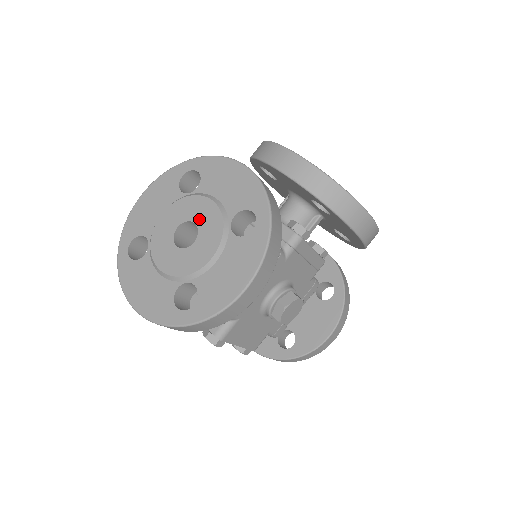
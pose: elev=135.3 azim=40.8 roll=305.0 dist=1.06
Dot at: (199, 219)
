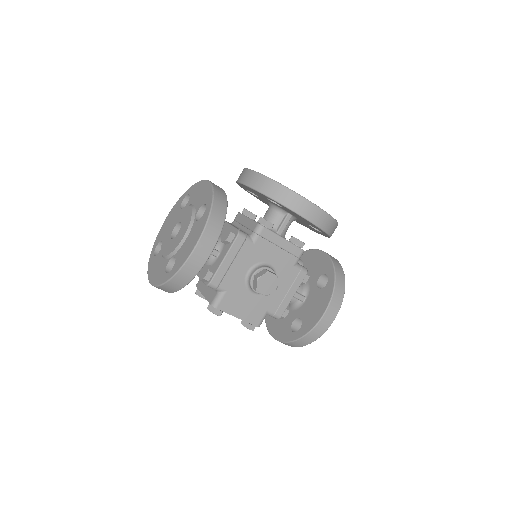
Dot at: (183, 219)
